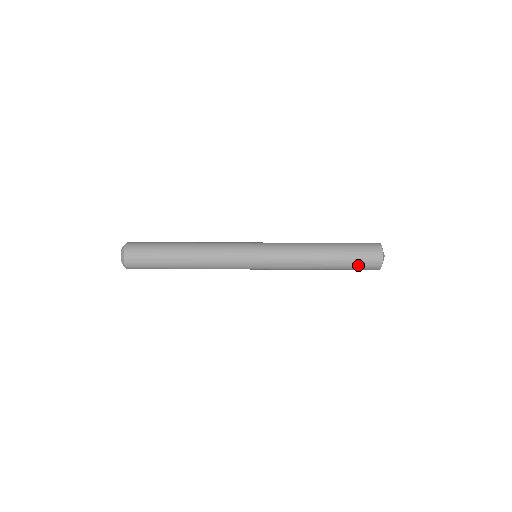
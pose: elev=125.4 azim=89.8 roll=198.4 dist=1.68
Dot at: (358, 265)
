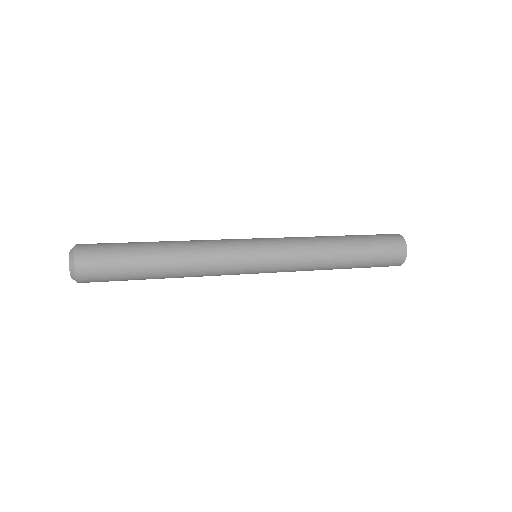
Dot at: (380, 243)
